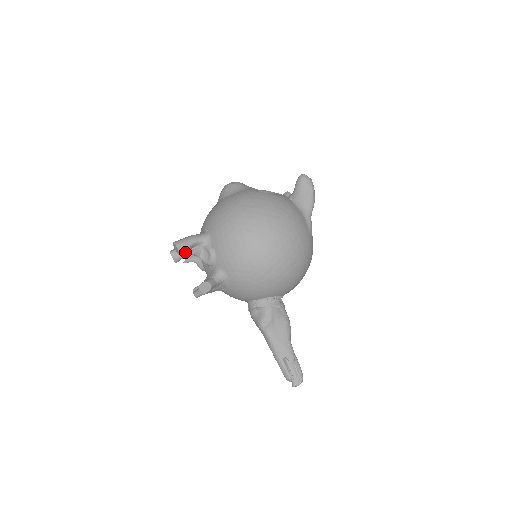
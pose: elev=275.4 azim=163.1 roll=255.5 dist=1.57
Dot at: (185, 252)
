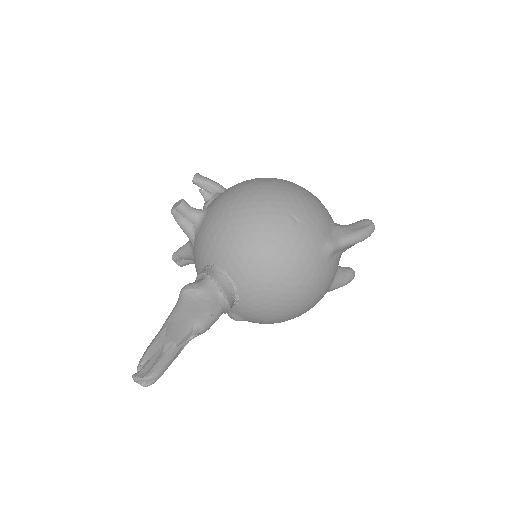
Dot at: occluded
